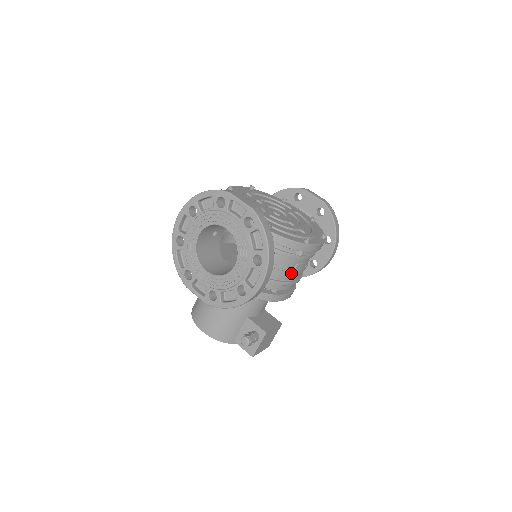
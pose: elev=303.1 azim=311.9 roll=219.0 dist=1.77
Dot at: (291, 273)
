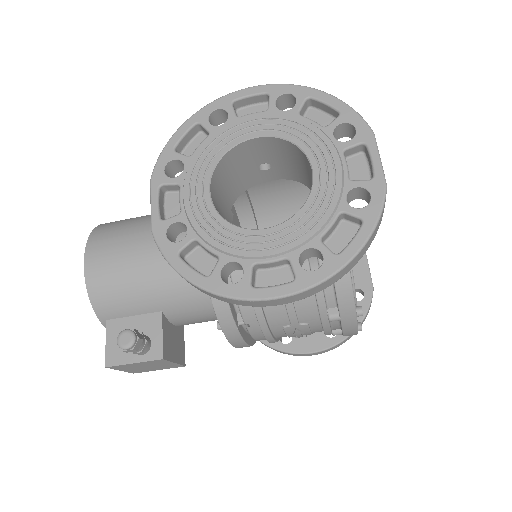
Dot at: (287, 324)
